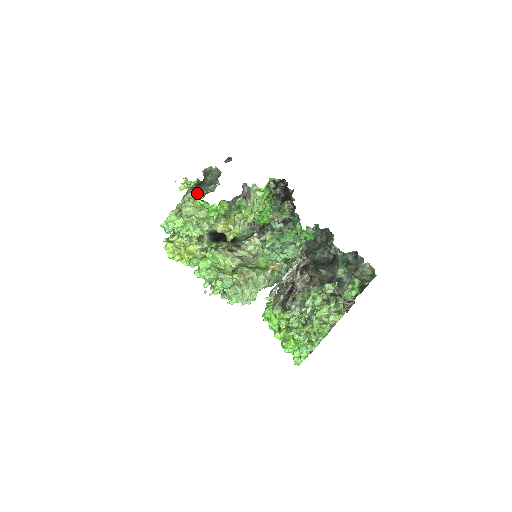
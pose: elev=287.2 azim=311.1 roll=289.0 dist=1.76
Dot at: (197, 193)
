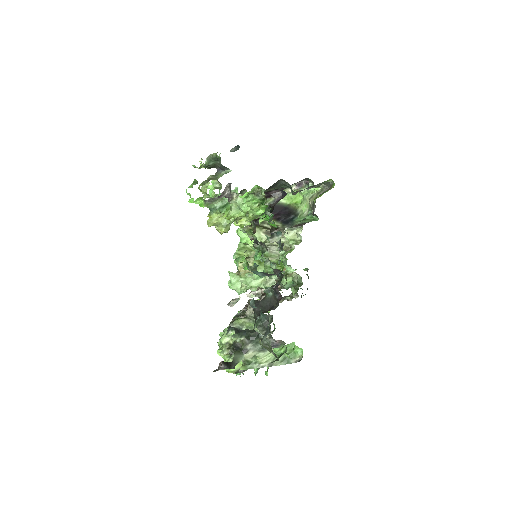
Dot at: occluded
